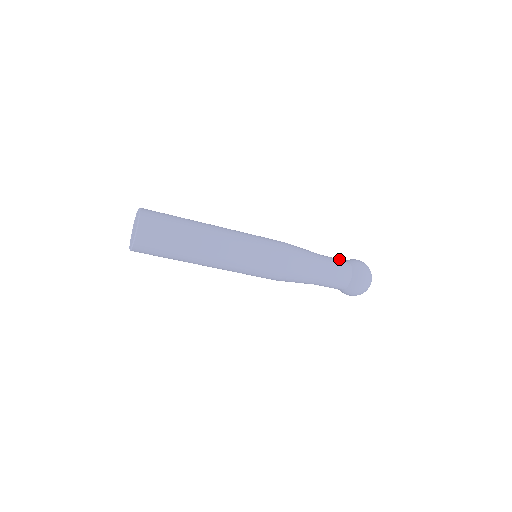
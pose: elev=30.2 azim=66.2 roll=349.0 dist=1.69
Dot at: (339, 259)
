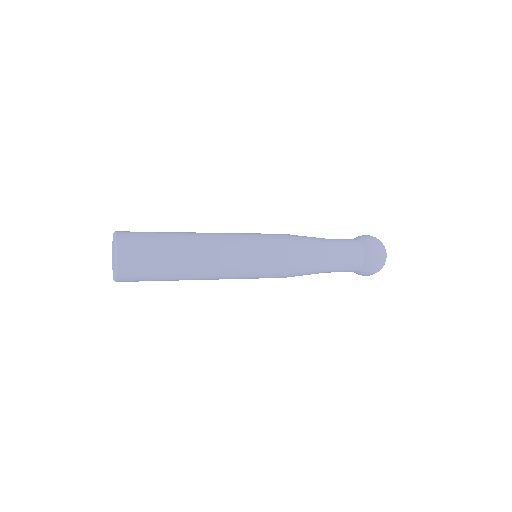
Dot at: occluded
